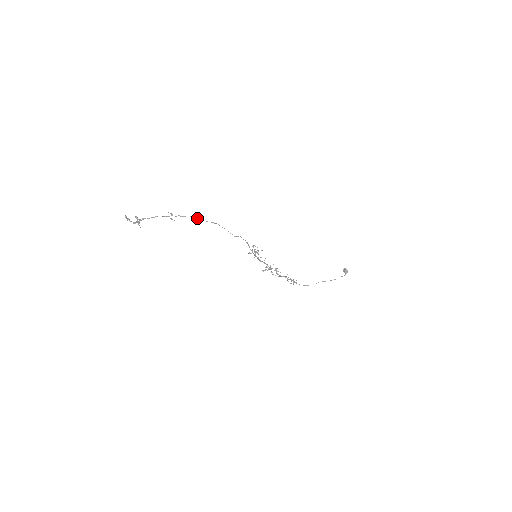
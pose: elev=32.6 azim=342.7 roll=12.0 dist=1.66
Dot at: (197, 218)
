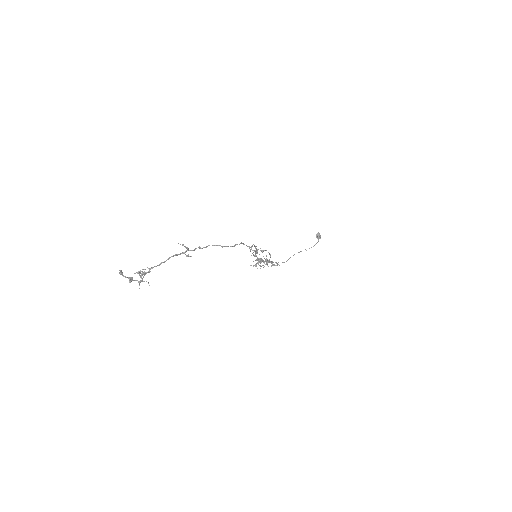
Dot at: (222, 246)
